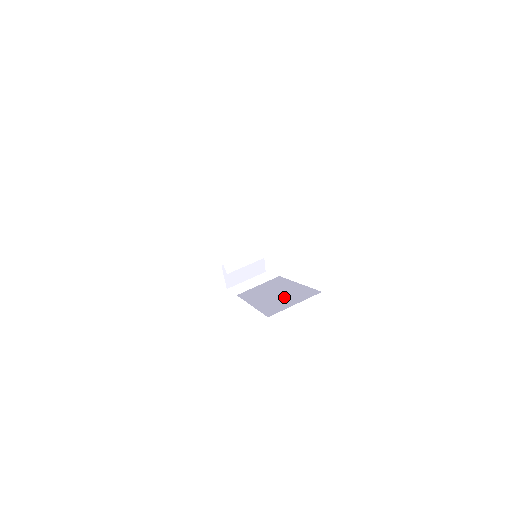
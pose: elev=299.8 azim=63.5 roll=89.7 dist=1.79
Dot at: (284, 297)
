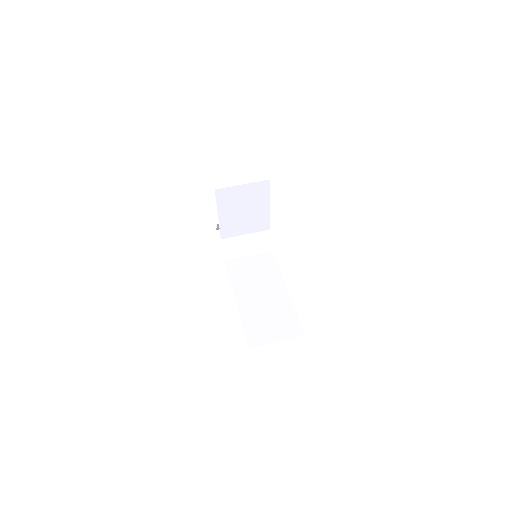
Dot at: (270, 314)
